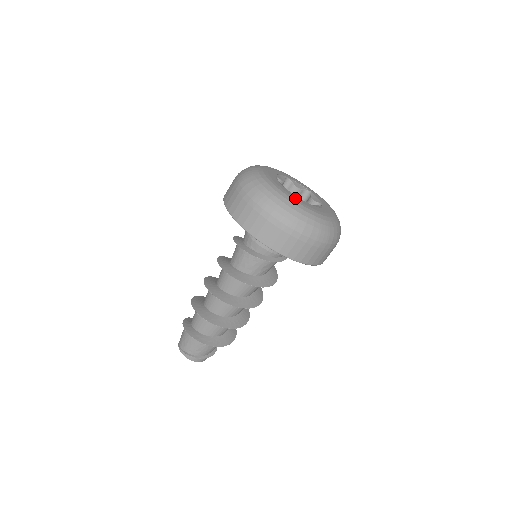
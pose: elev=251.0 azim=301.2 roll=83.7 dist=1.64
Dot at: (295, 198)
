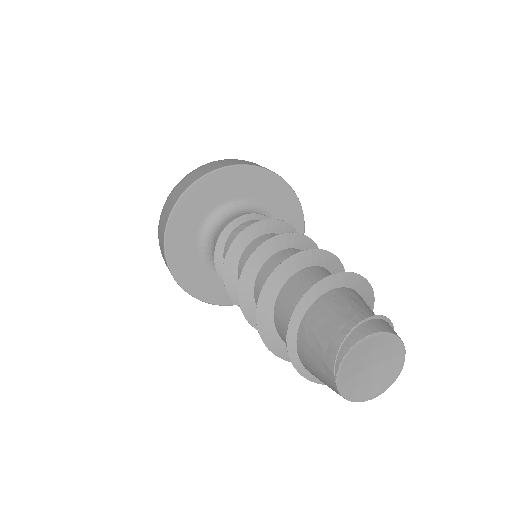
Dot at: occluded
